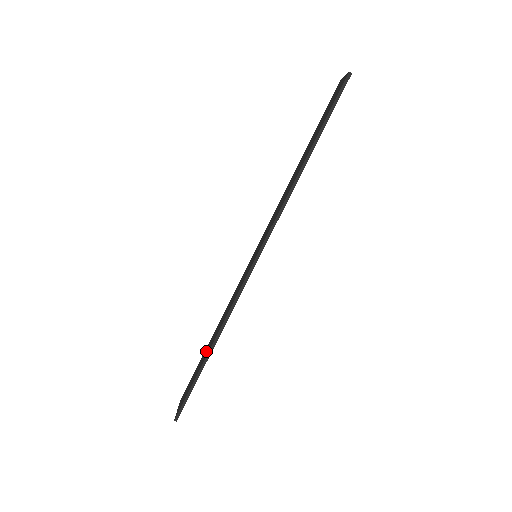
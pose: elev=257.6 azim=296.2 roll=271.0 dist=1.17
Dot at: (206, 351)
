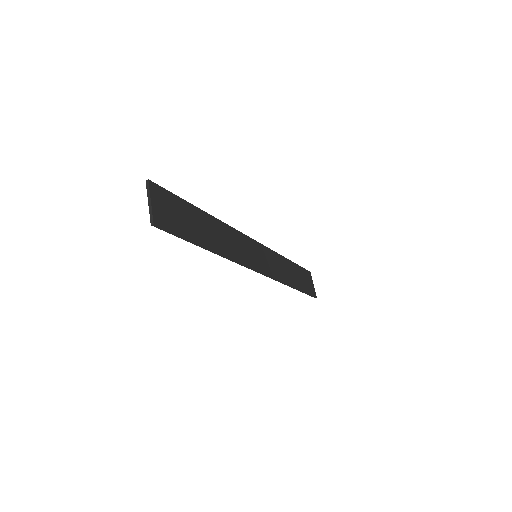
Dot at: occluded
